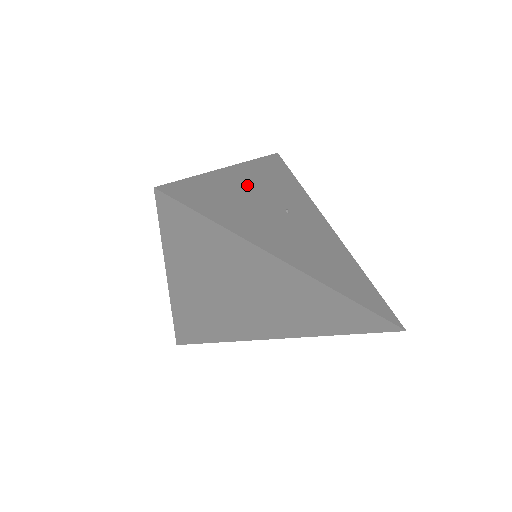
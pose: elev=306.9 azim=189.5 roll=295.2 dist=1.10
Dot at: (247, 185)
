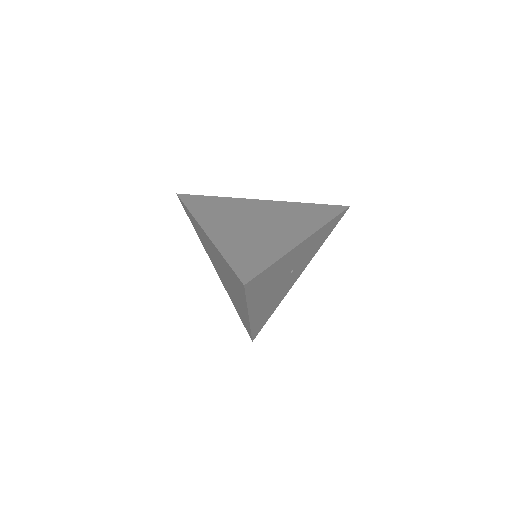
Dot at: (295, 257)
